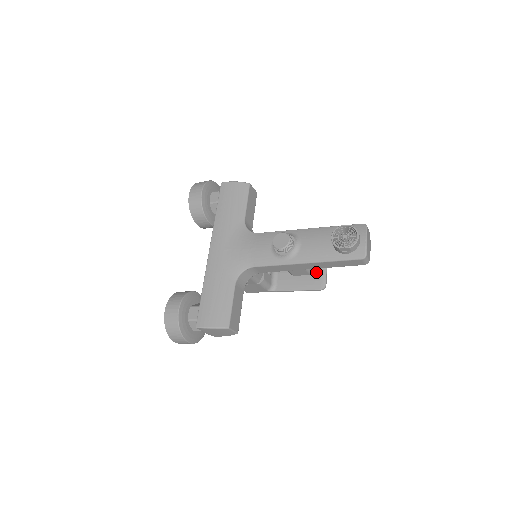
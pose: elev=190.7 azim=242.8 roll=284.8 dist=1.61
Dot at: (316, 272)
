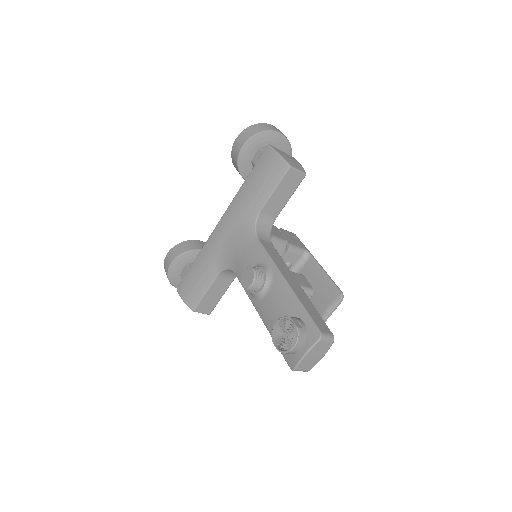
Dot at: (324, 302)
